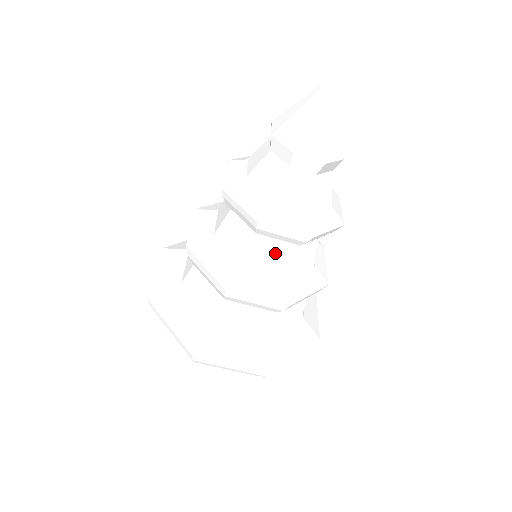
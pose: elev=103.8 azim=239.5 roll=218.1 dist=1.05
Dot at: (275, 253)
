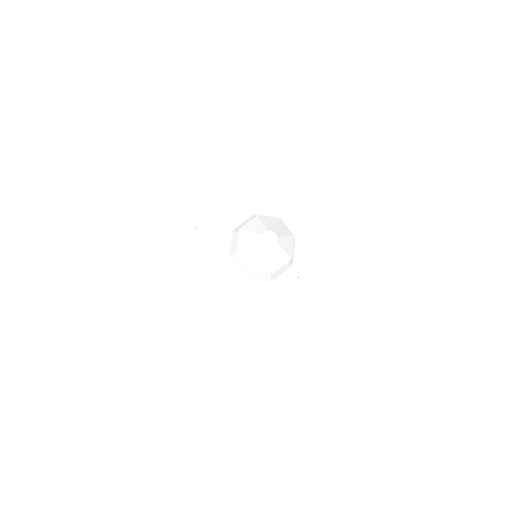
Dot at: occluded
